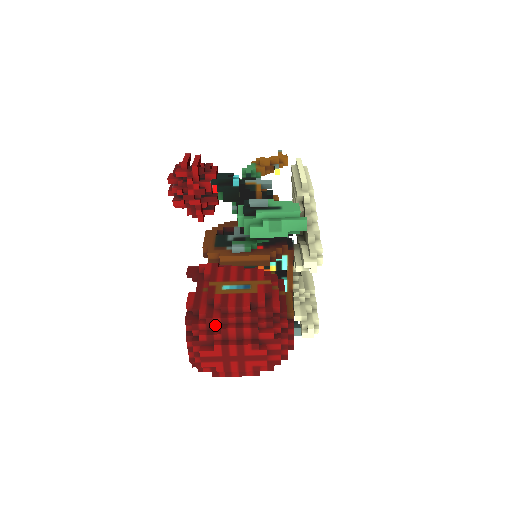
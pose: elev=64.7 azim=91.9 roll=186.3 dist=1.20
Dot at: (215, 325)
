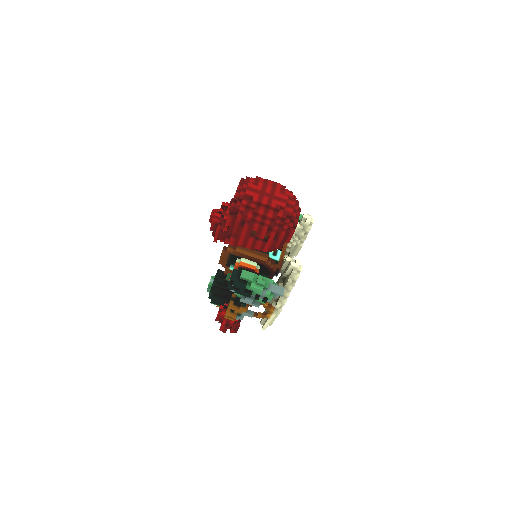
Dot at: (260, 182)
